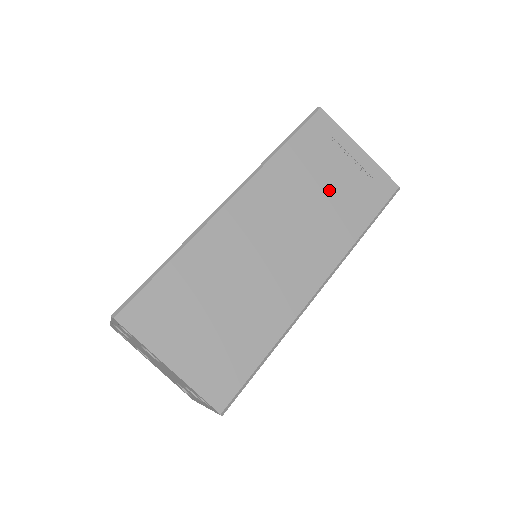
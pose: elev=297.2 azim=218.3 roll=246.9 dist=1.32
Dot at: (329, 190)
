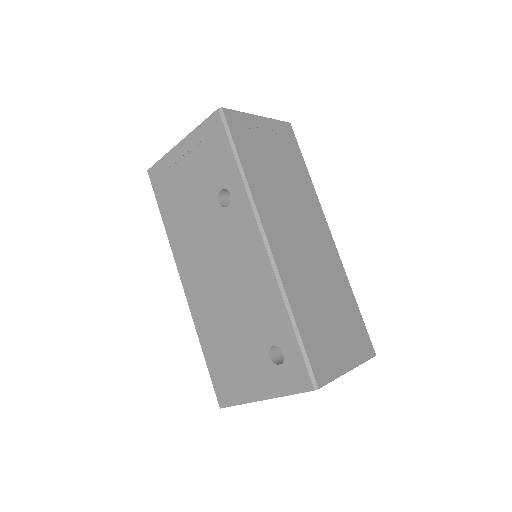
Dot at: (280, 168)
